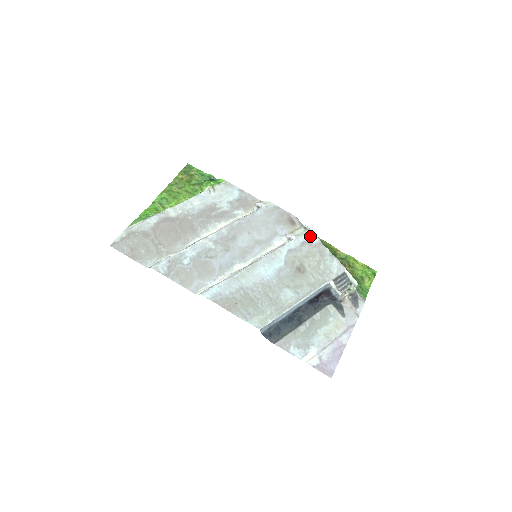
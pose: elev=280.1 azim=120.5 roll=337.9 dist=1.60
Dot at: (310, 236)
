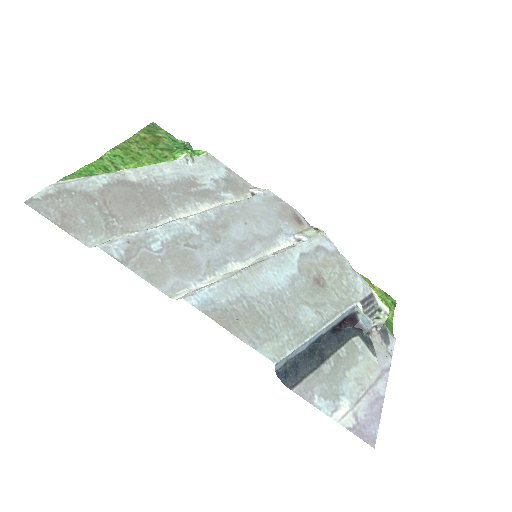
Dot at: (325, 240)
